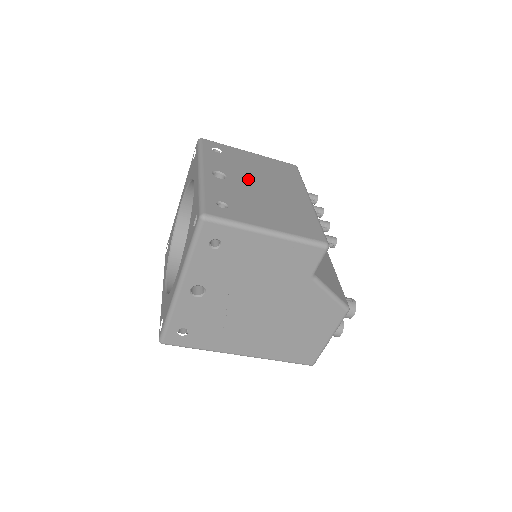
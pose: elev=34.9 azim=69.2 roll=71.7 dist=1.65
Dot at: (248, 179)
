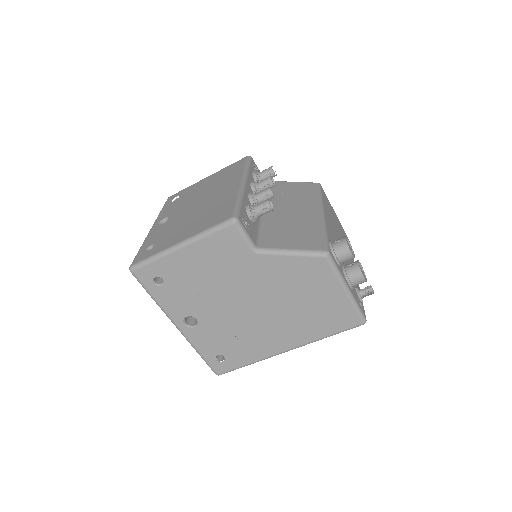
Dot at: (188, 206)
